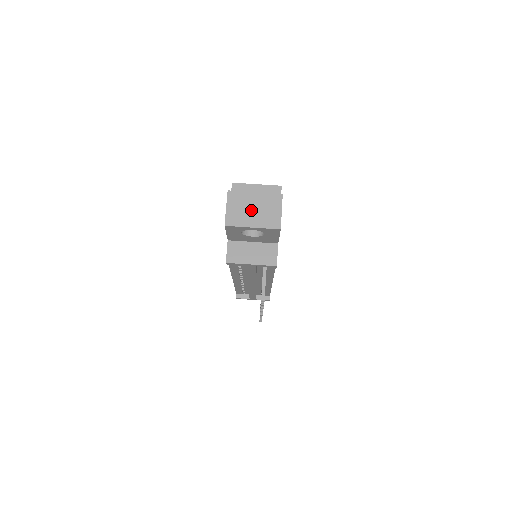
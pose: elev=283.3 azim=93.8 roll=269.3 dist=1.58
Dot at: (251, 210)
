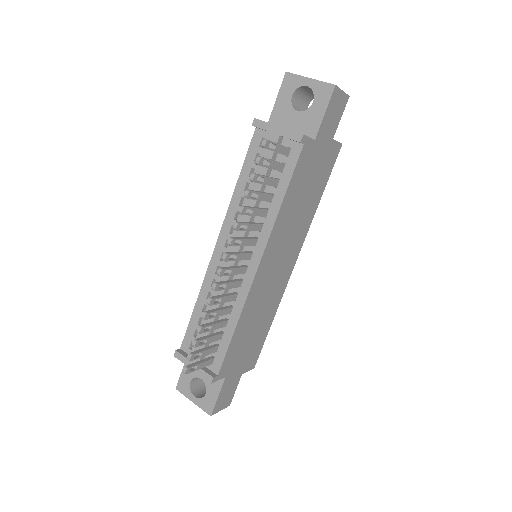
Dot at: occluded
